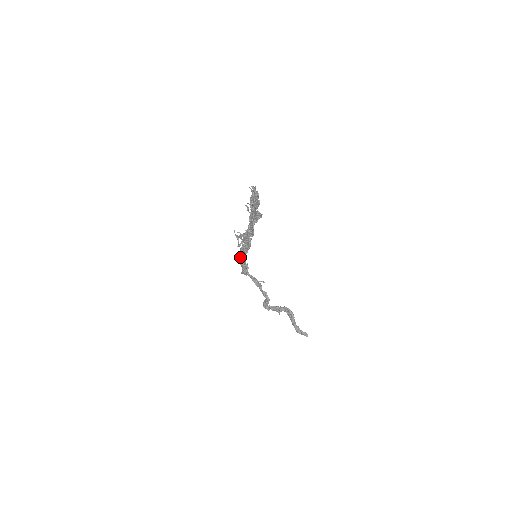
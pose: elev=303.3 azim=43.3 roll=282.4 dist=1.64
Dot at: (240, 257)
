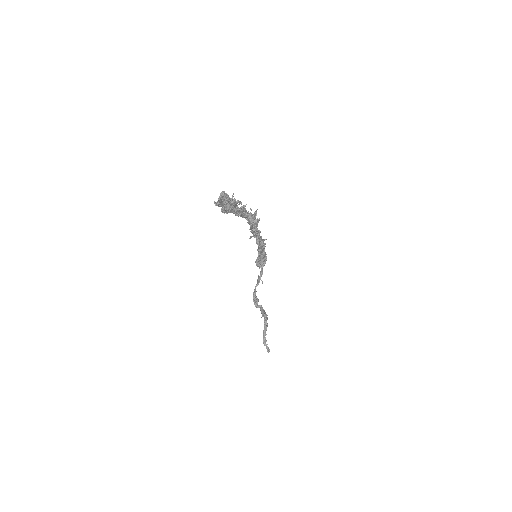
Dot at: occluded
